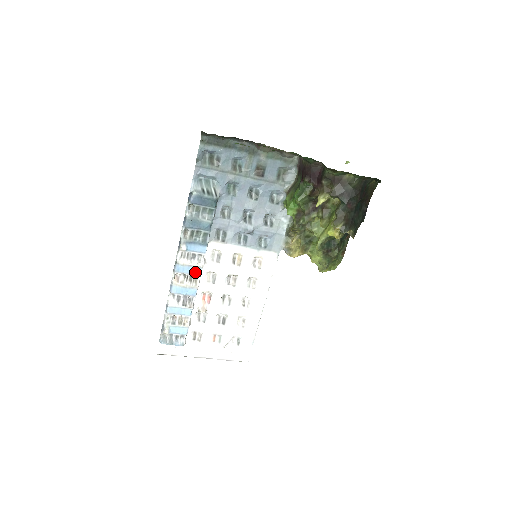
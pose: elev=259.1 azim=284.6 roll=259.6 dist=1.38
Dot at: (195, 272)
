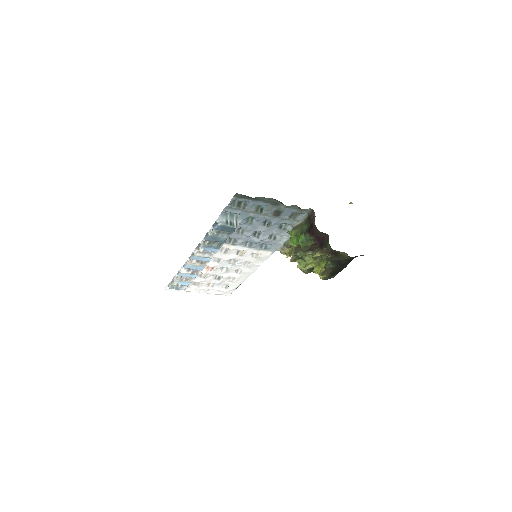
Dot at: (206, 260)
